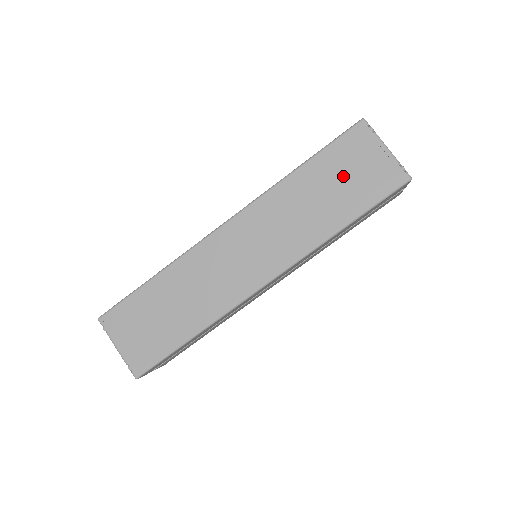
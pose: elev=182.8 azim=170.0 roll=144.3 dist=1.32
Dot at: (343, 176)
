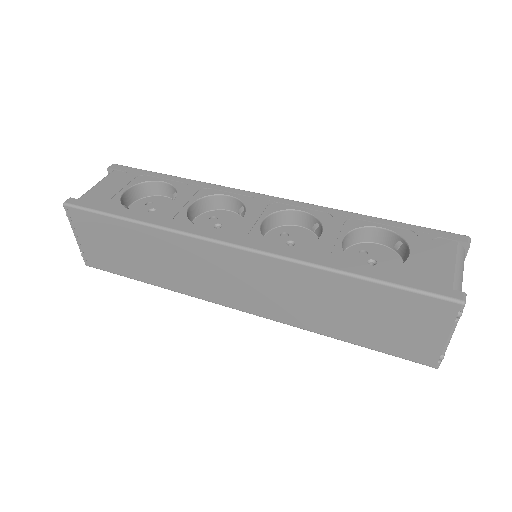
Dot at: (383, 318)
